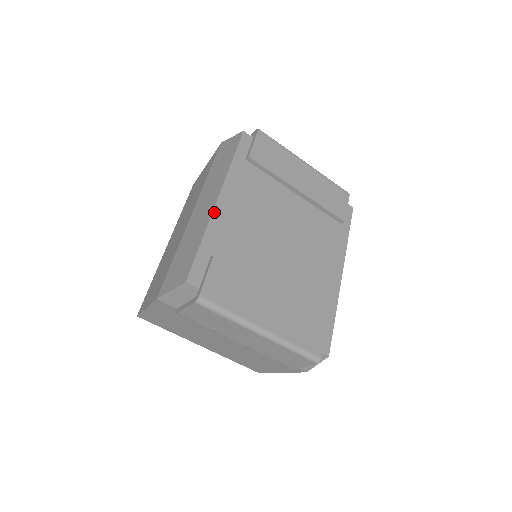
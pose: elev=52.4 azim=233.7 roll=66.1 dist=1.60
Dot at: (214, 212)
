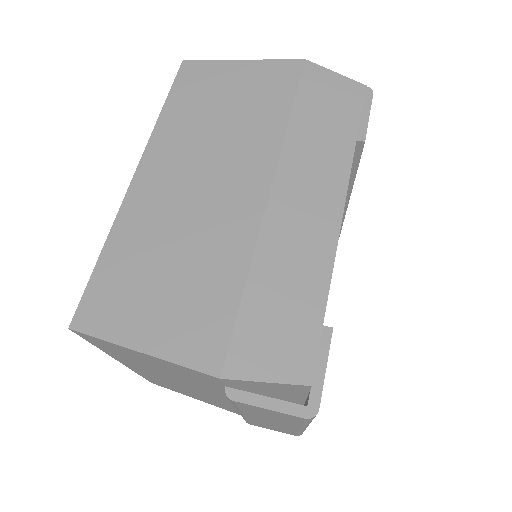
Dot at: occluded
